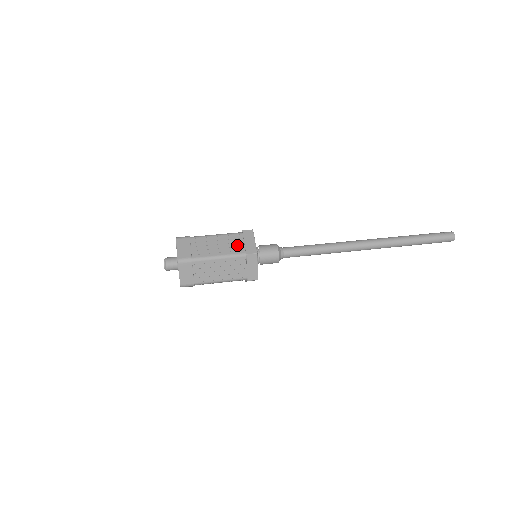
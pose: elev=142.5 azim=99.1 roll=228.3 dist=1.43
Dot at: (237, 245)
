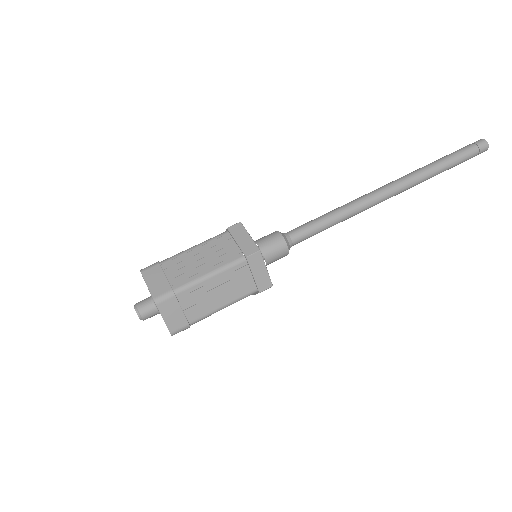
Dot at: (244, 282)
